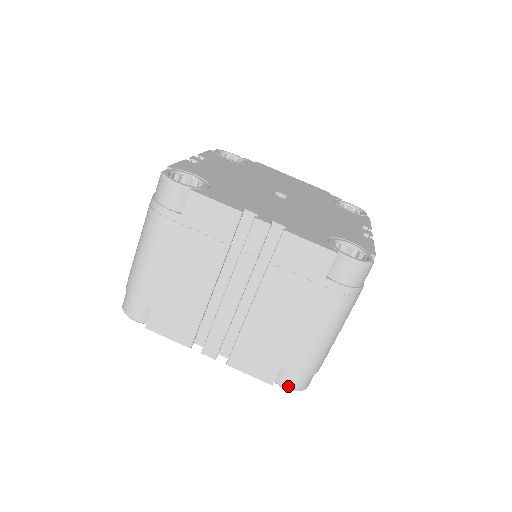
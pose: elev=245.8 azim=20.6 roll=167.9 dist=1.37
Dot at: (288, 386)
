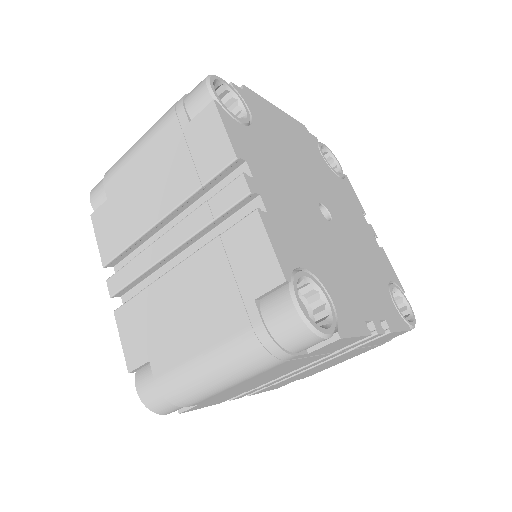
Dot at: occluded
